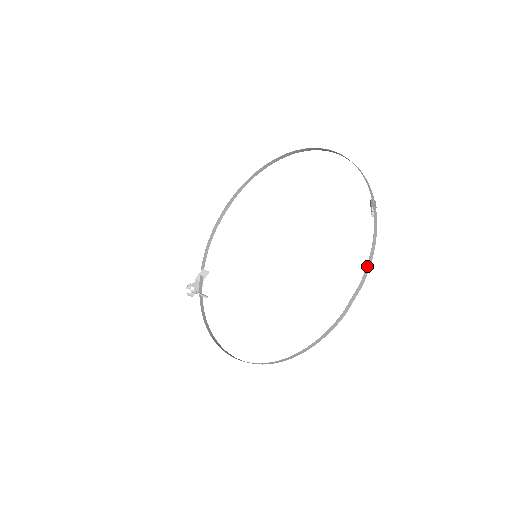
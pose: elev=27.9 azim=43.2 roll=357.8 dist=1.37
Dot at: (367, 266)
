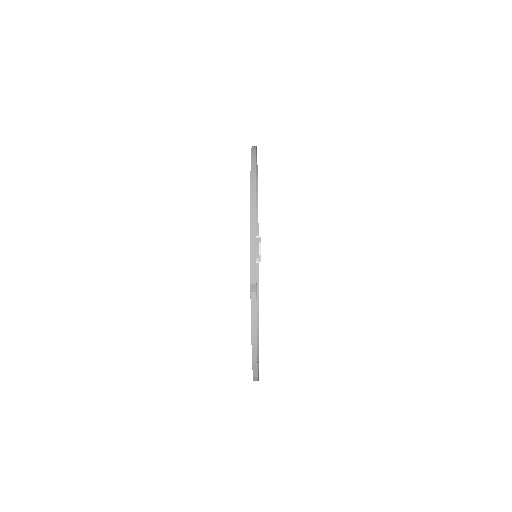
Dot at: (252, 352)
